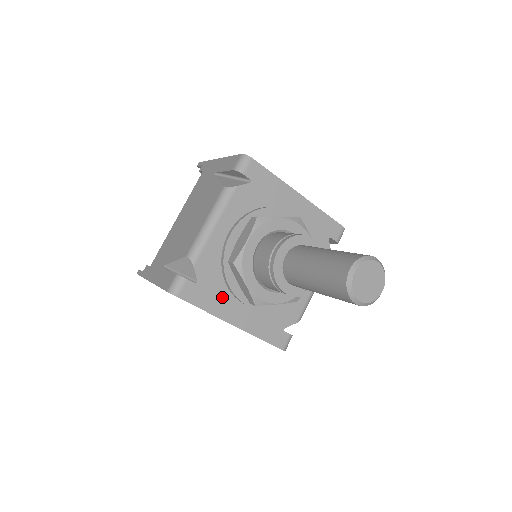
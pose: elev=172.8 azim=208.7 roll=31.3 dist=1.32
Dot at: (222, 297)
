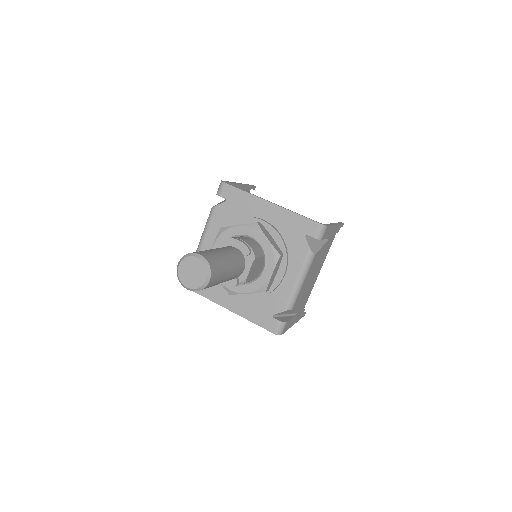
Dot at: (217, 288)
